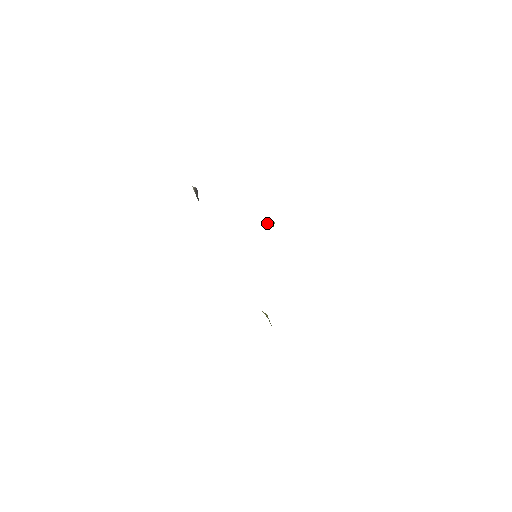
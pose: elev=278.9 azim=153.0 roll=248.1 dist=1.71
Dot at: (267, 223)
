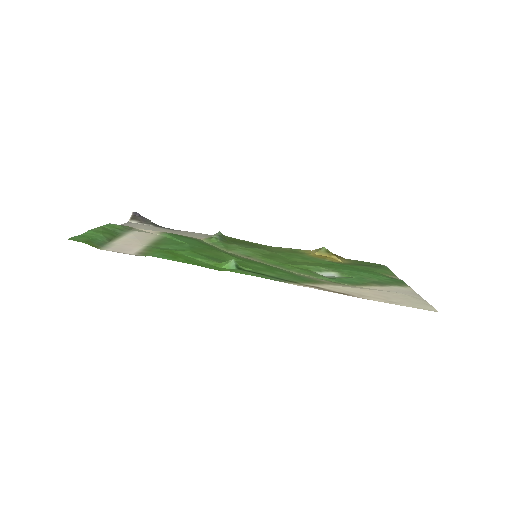
Dot at: occluded
